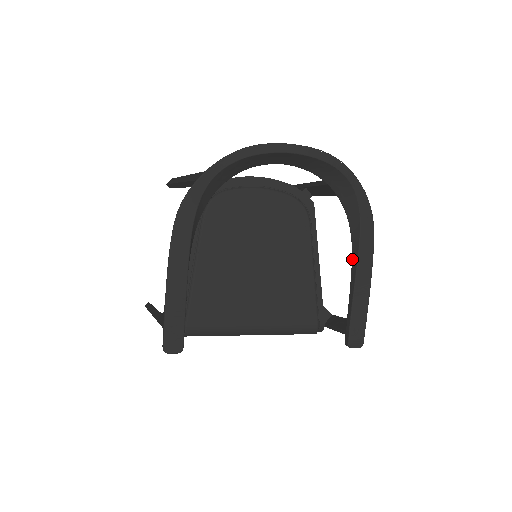
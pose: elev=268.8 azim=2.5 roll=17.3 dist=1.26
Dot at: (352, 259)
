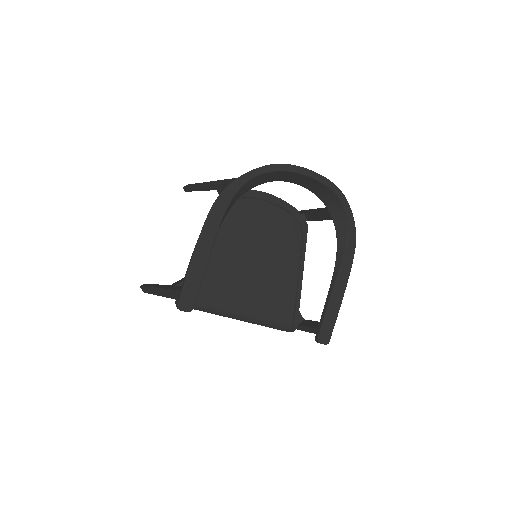
Dot at: (334, 272)
